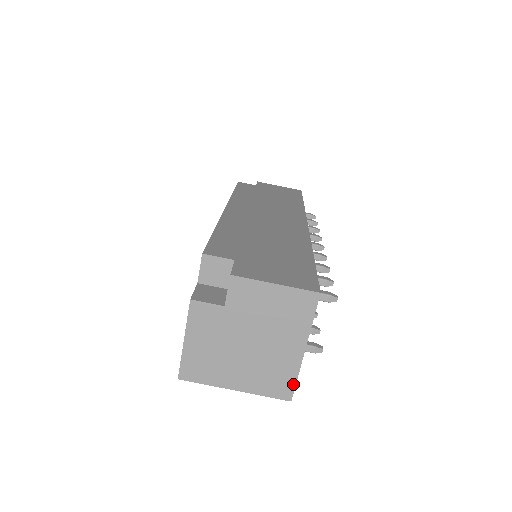
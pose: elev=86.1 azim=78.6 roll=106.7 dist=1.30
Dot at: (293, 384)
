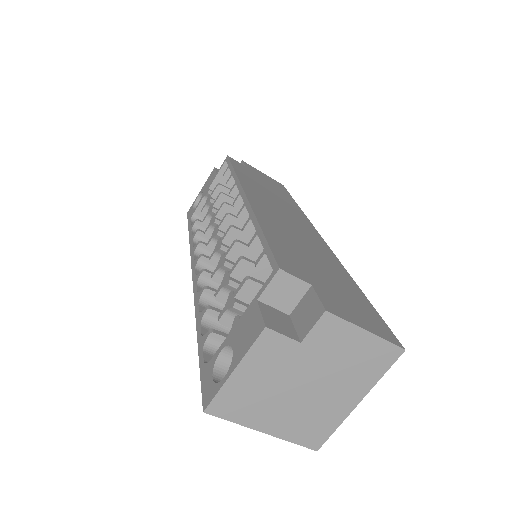
Dot at: (328, 435)
